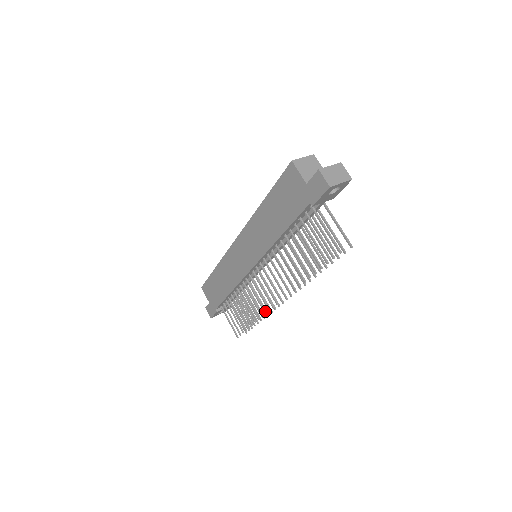
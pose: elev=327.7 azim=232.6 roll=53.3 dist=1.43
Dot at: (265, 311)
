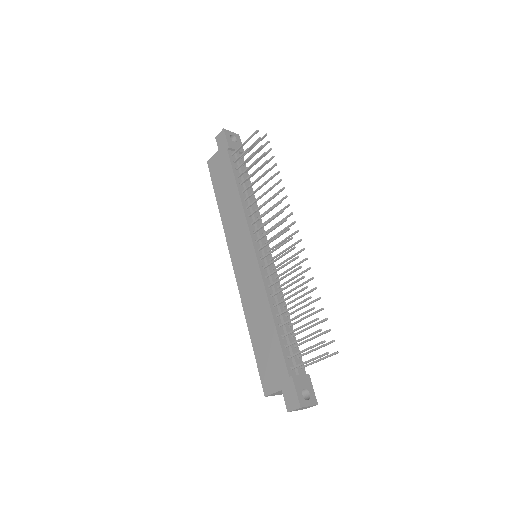
Dot at: (295, 258)
